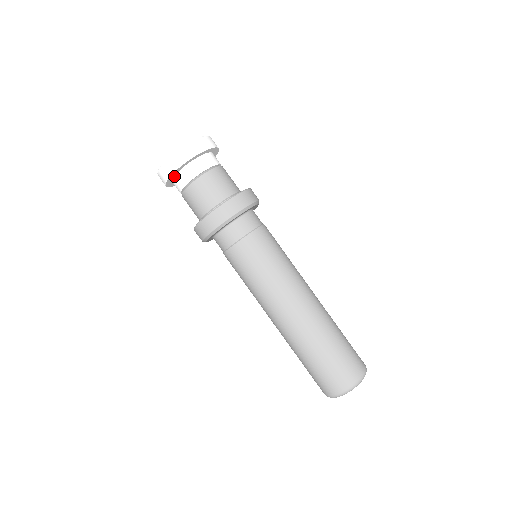
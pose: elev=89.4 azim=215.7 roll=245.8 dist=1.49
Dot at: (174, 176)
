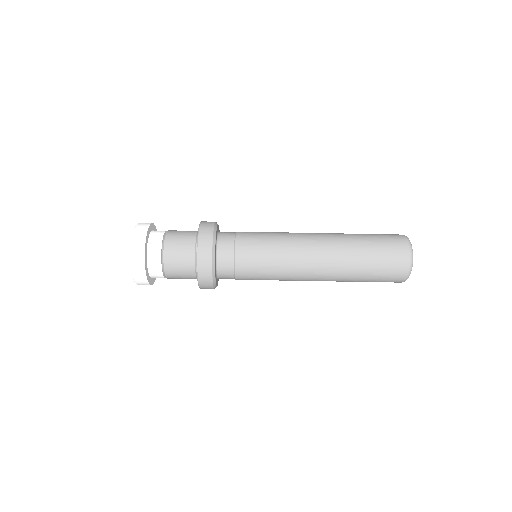
Dot at: occluded
